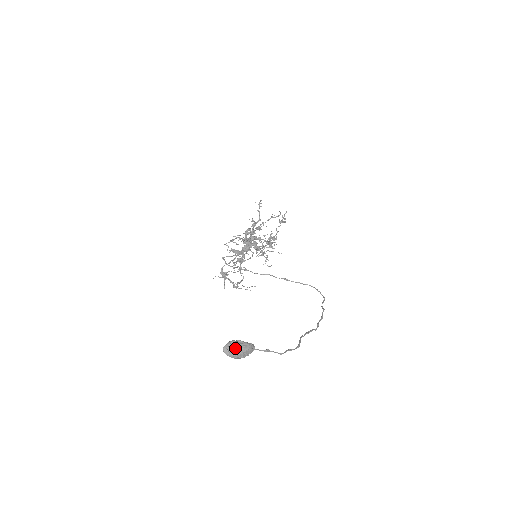
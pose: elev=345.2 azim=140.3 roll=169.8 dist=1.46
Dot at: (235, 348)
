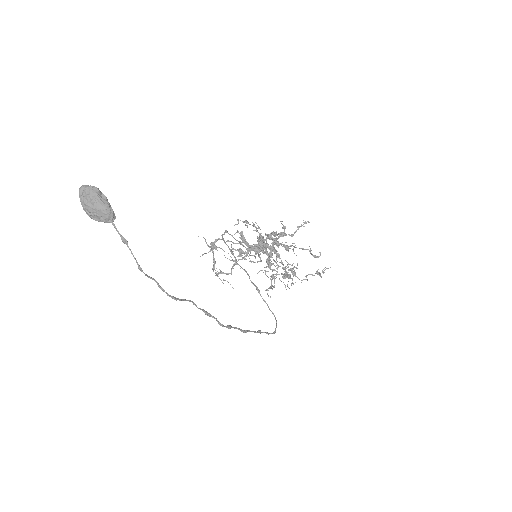
Dot at: (91, 194)
